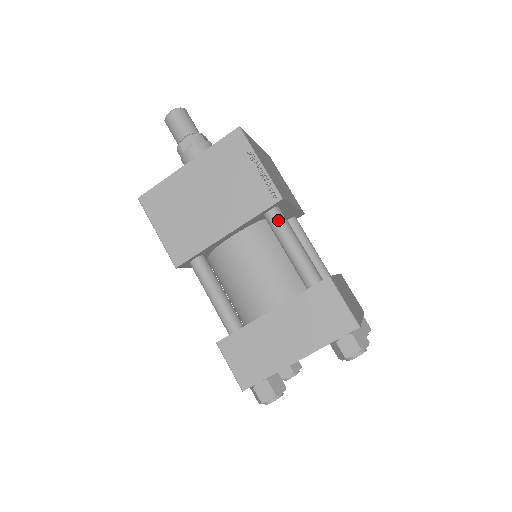
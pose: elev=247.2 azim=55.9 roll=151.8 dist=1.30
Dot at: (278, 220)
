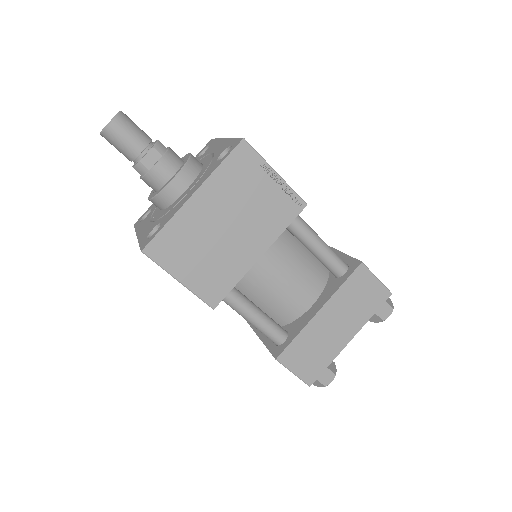
Dot at: (301, 225)
